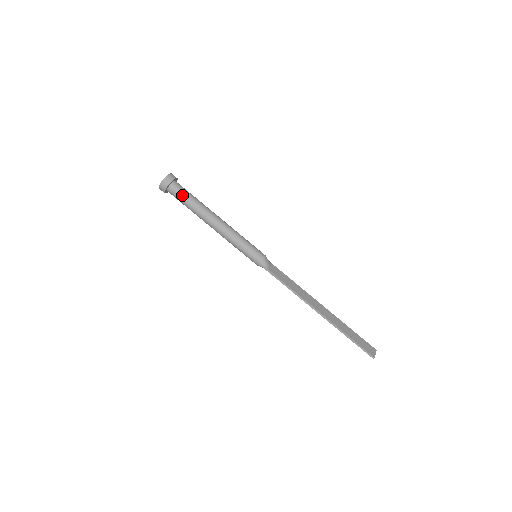
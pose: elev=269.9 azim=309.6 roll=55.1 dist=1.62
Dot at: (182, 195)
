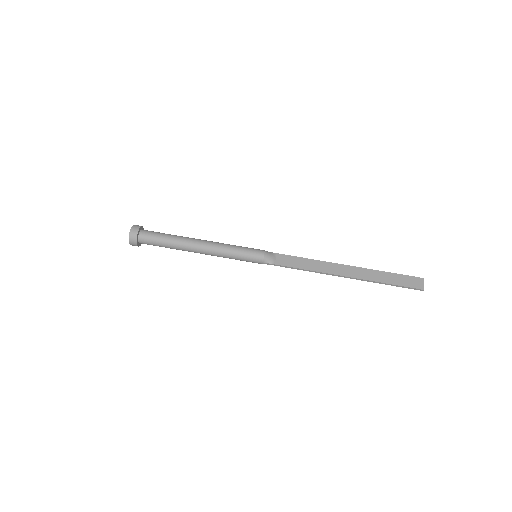
Dot at: (154, 242)
